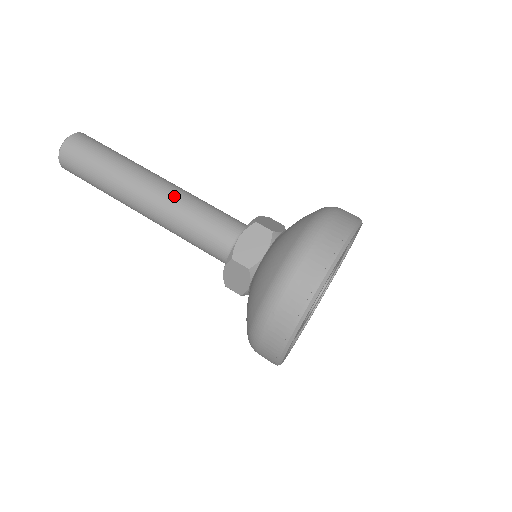
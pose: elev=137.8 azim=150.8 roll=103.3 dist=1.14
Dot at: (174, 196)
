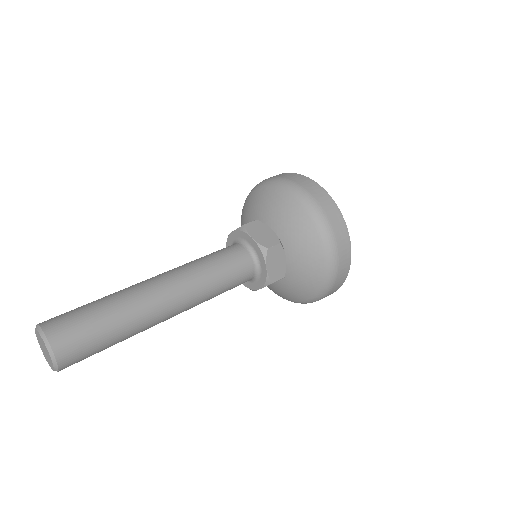
Dot at: (193, 288)
